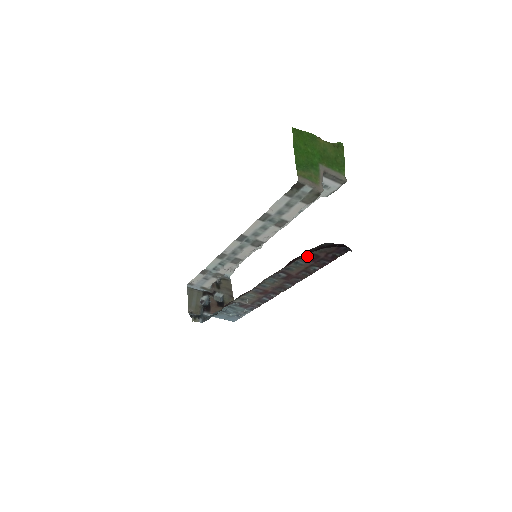
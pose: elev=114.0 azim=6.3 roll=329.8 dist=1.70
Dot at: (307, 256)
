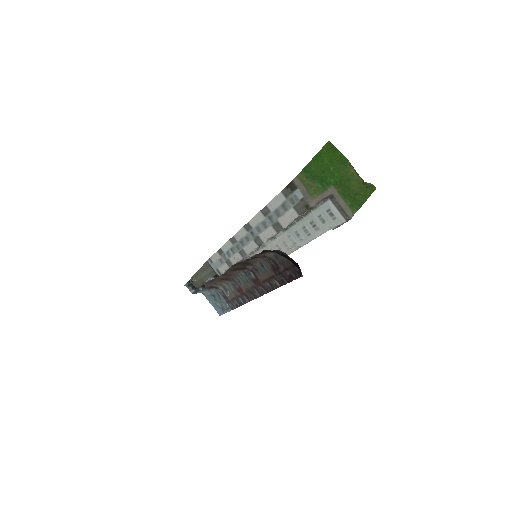
Dot at: (270, 262)
